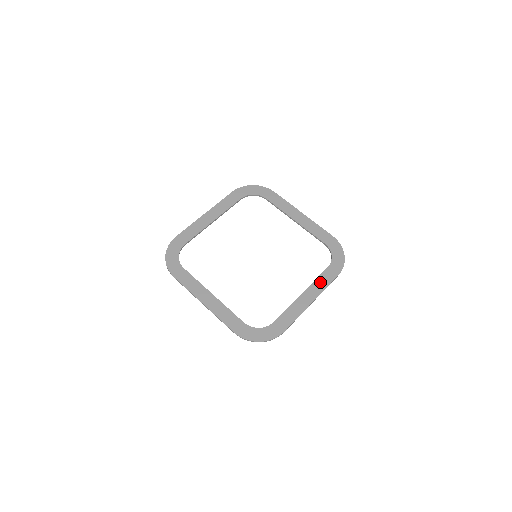
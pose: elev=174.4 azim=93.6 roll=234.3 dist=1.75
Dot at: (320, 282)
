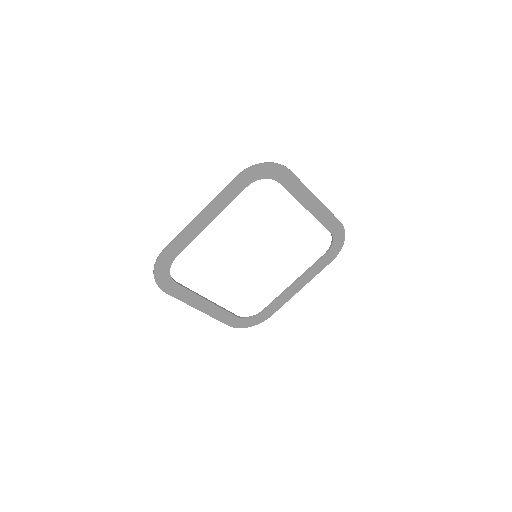
Dot at: (313, 271)
